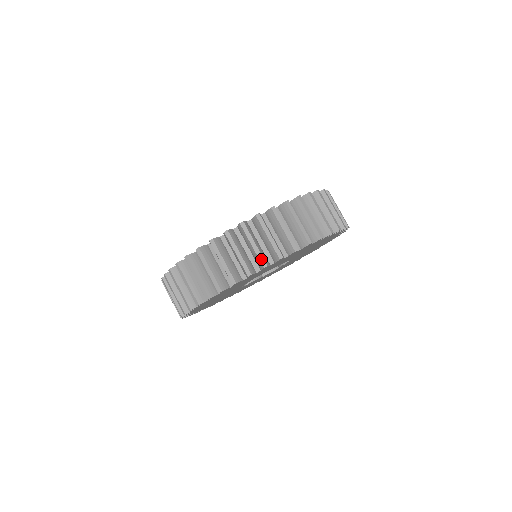
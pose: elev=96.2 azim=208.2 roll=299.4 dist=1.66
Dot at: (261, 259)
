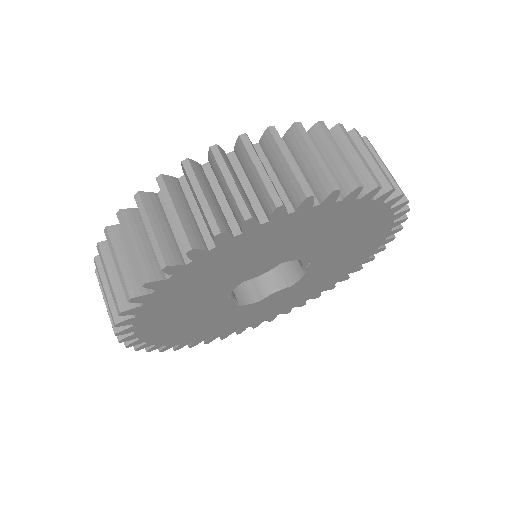
Dot at: (138, 271)
